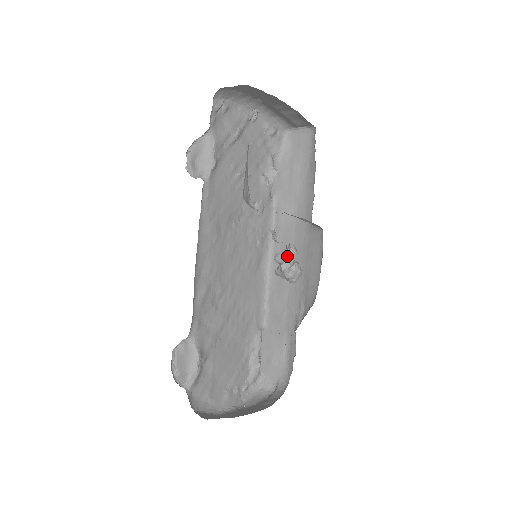
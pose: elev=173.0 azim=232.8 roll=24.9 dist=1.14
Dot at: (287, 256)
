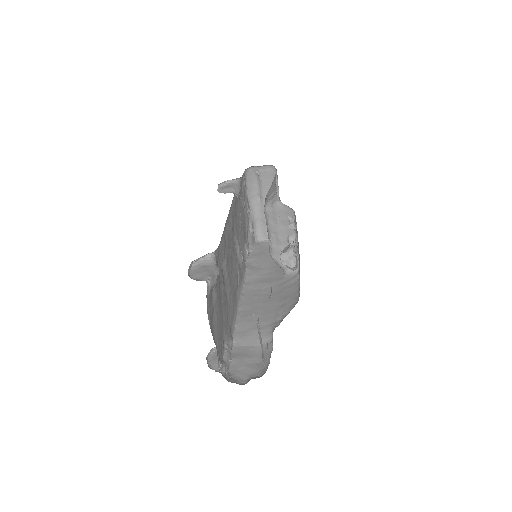
Dot at: (295, 242)
